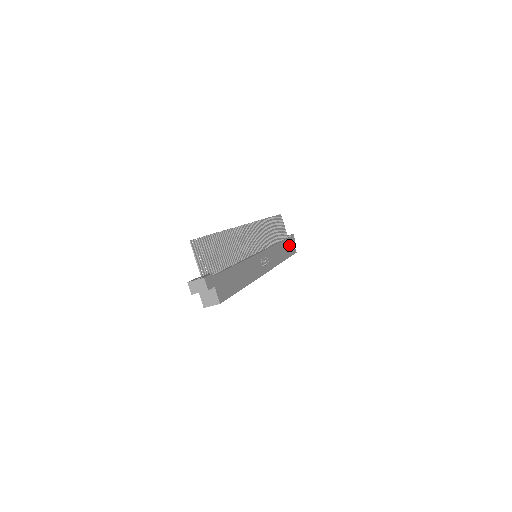
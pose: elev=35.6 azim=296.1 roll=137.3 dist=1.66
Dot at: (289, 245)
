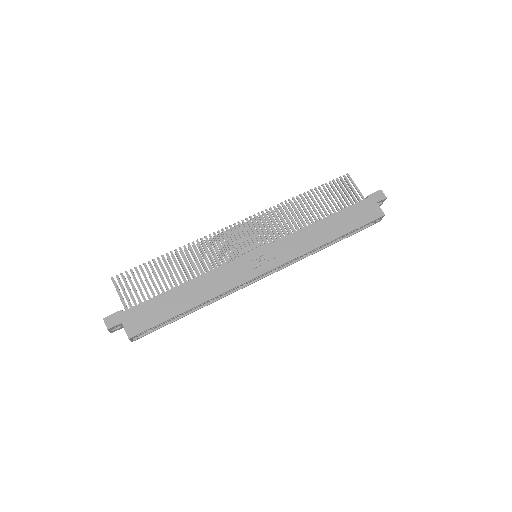
Dot at: (358, 212)
